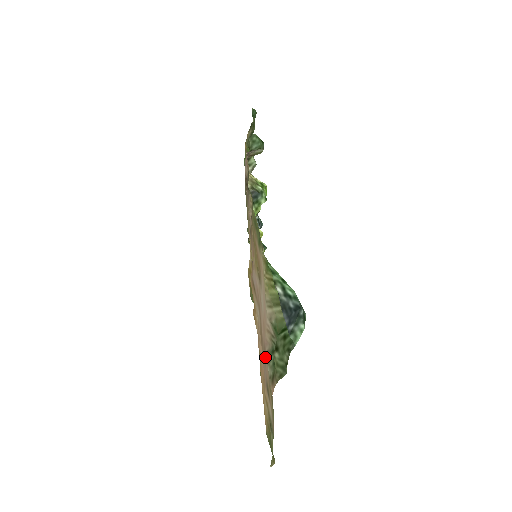
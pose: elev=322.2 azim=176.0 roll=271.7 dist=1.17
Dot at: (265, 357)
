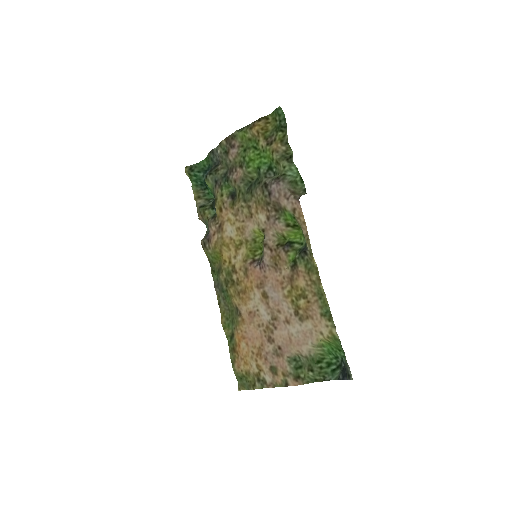
Dot at: (281, 355)
